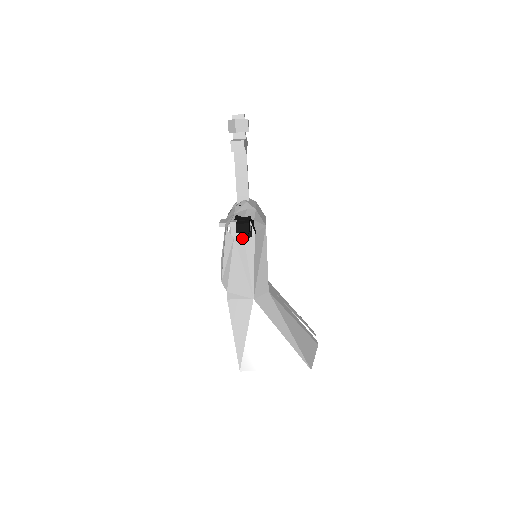
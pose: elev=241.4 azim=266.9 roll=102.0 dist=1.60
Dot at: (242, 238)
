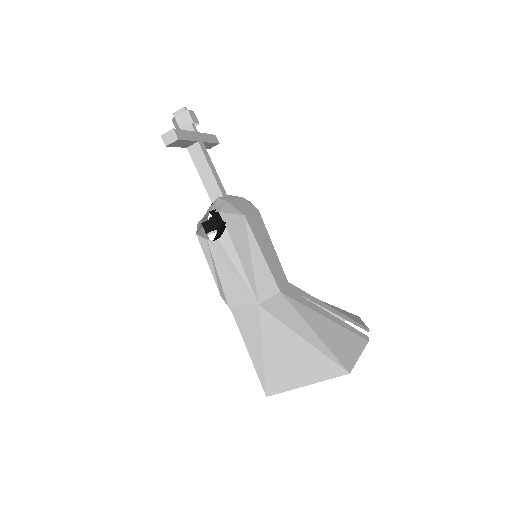
Dot at: occluded
